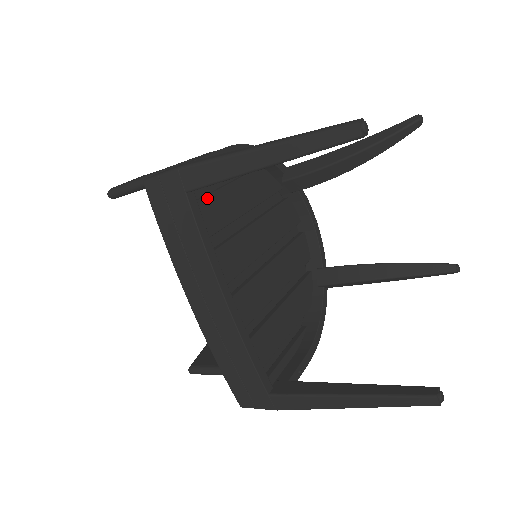
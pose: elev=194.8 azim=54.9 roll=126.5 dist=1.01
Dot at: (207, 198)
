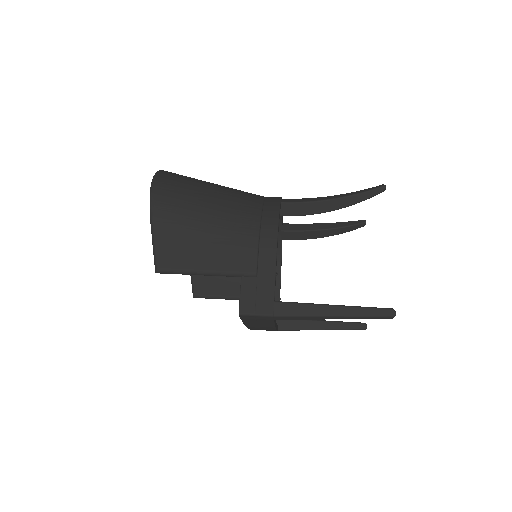
Dot at: occluded
